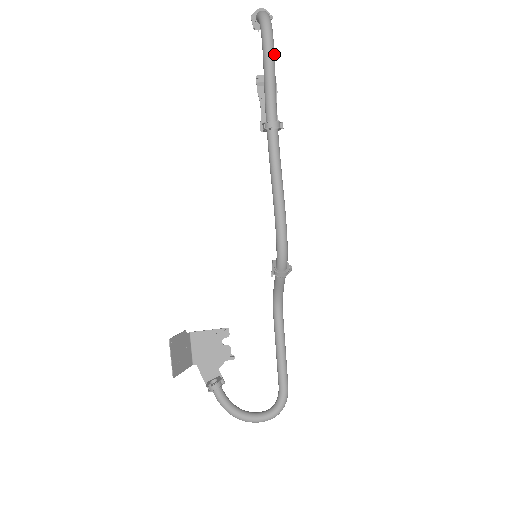
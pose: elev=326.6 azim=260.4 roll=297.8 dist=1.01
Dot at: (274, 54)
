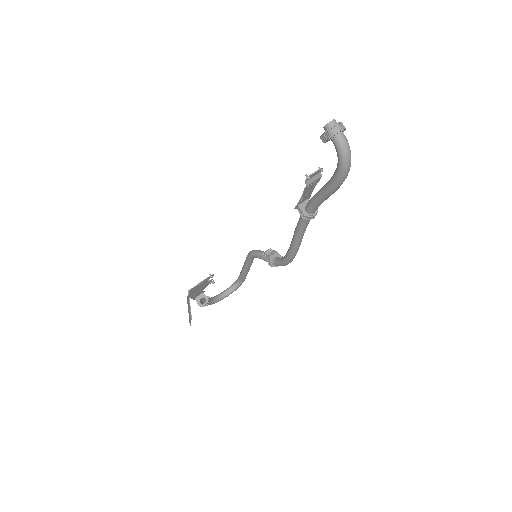
Dot at: occluded
